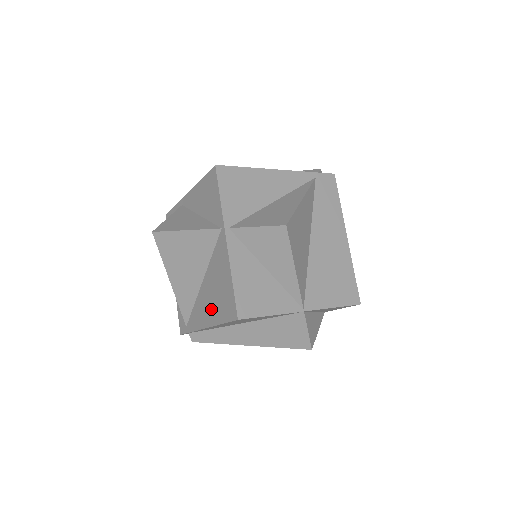
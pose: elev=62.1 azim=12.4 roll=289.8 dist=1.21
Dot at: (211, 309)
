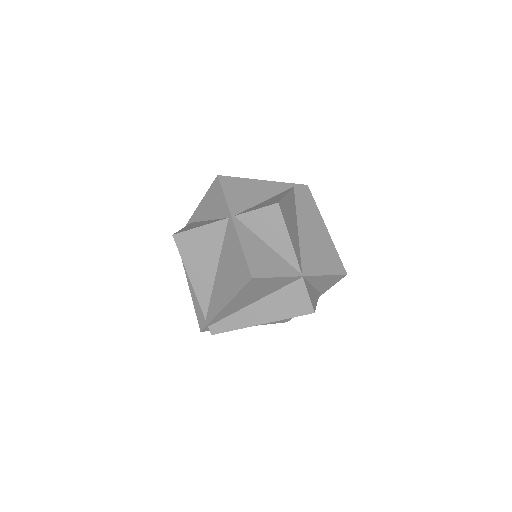
Dot at: (227, 287)
